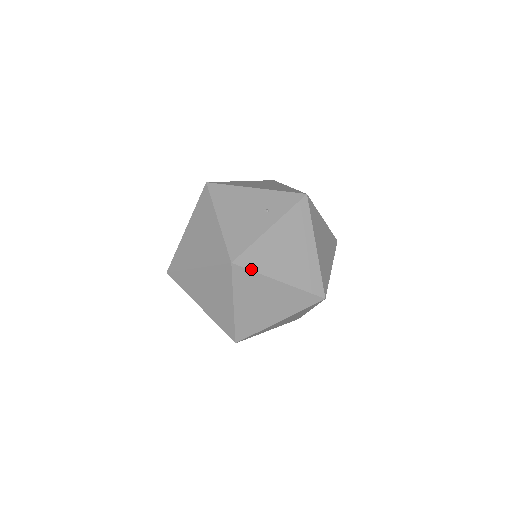
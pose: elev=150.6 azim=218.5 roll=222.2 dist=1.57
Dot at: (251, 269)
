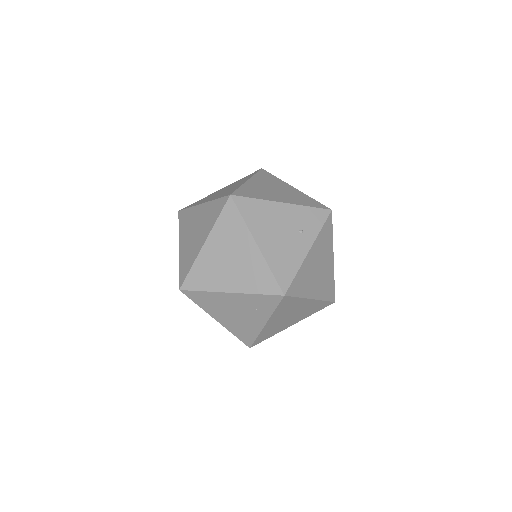
Dot at: (296, 296)
